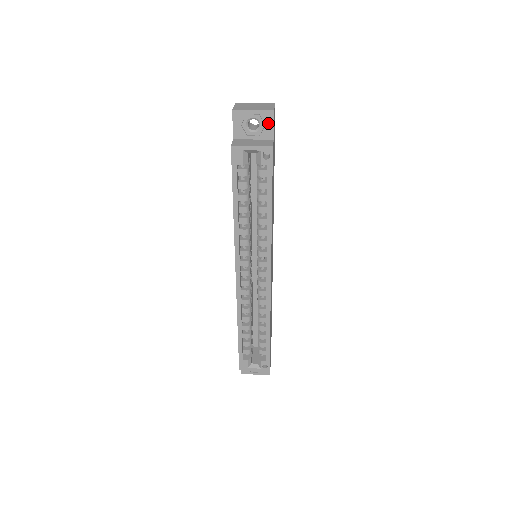
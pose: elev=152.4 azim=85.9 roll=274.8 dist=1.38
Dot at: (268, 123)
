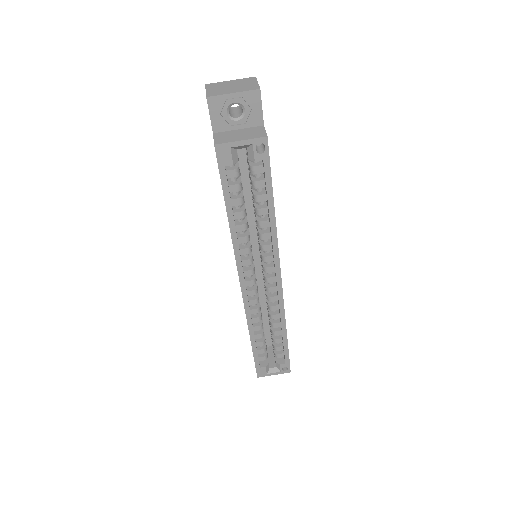
Dot at: (254, 106)
